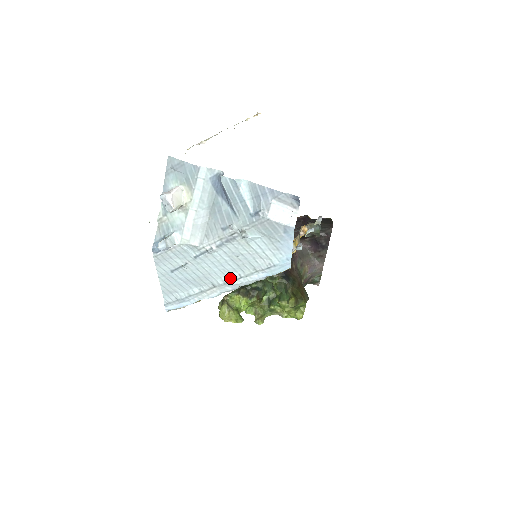
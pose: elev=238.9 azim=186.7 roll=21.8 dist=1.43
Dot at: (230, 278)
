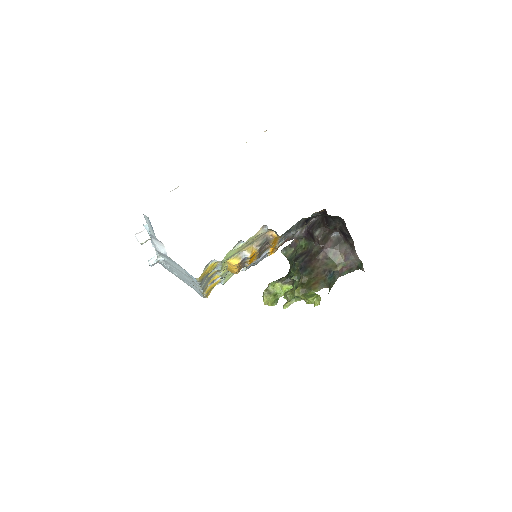
Dot at: (192, 282)
